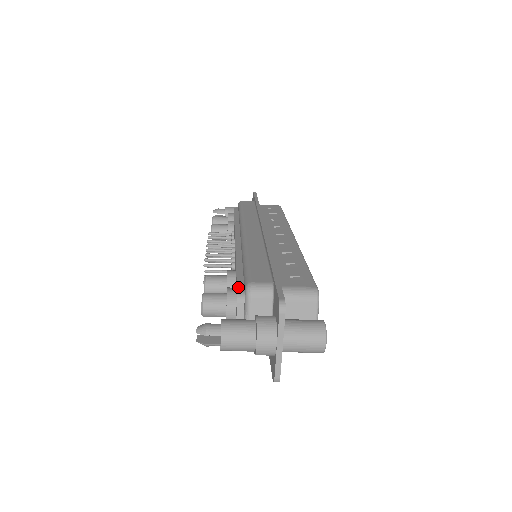
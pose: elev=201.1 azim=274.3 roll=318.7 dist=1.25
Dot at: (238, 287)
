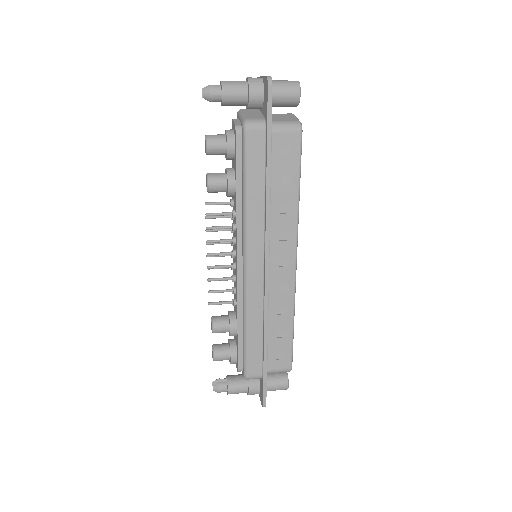
Dot at: (239, 364)
